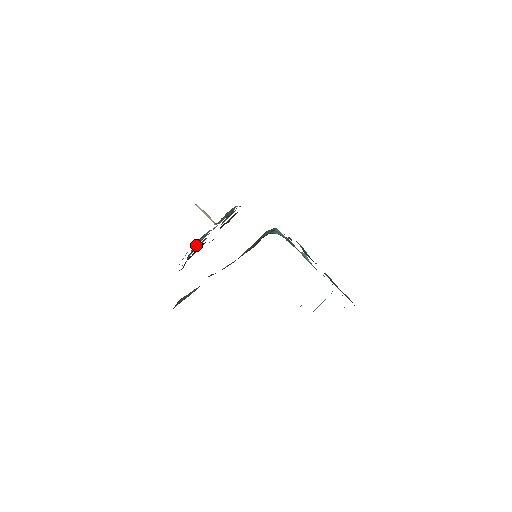
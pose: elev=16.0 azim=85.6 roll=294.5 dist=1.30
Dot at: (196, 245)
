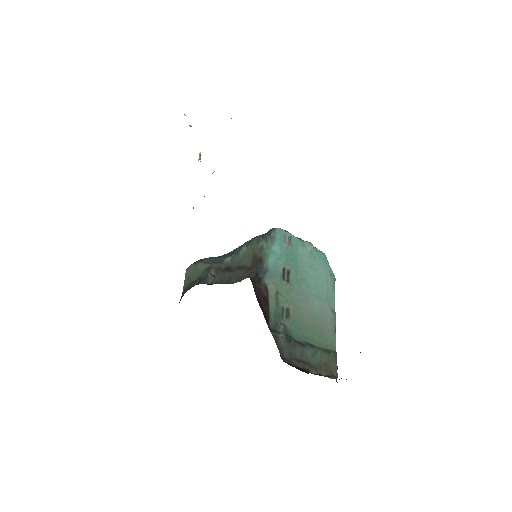
Dot at: occluded
